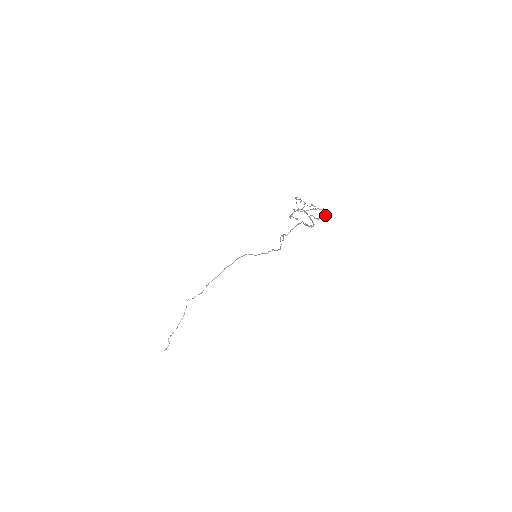
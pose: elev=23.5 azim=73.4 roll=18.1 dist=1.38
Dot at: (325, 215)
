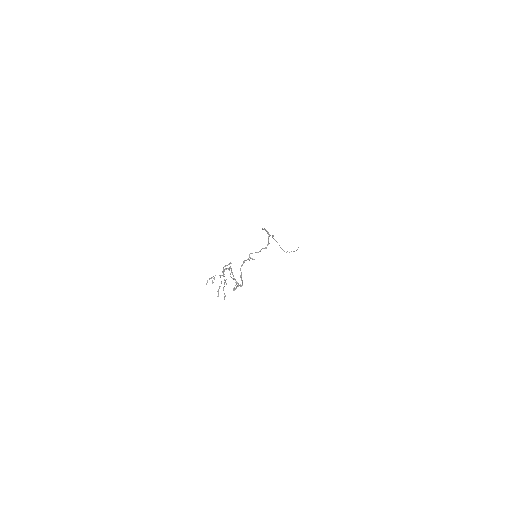
Dot at: (237, 286)
